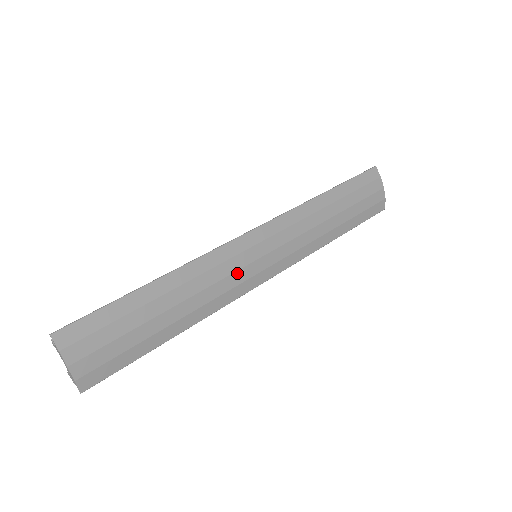
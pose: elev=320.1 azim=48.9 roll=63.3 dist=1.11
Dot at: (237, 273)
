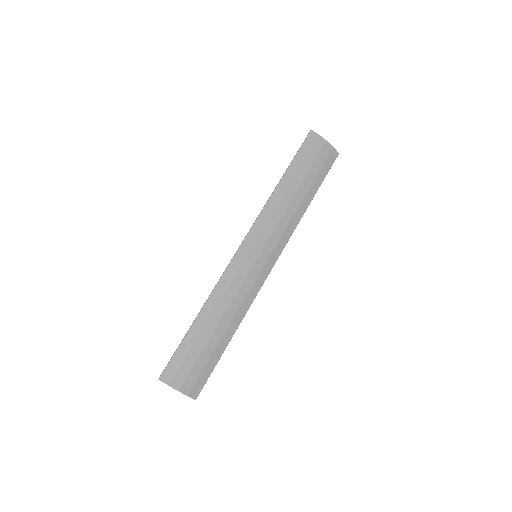
Dot at: (248, 277)
